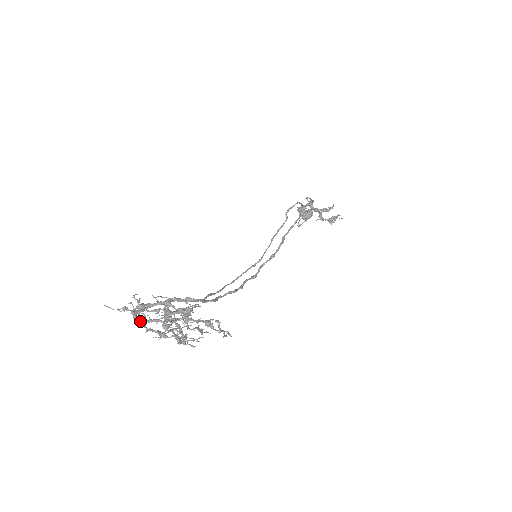
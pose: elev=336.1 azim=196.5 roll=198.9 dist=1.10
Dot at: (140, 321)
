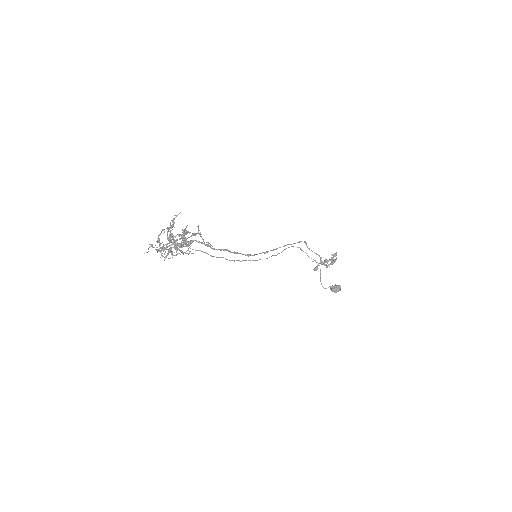
Dot at: (161, 255)
